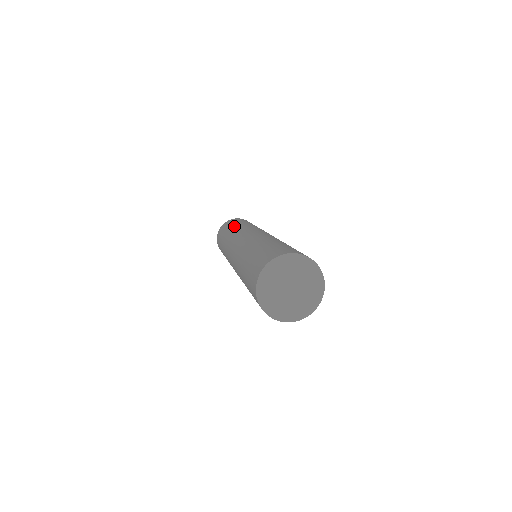
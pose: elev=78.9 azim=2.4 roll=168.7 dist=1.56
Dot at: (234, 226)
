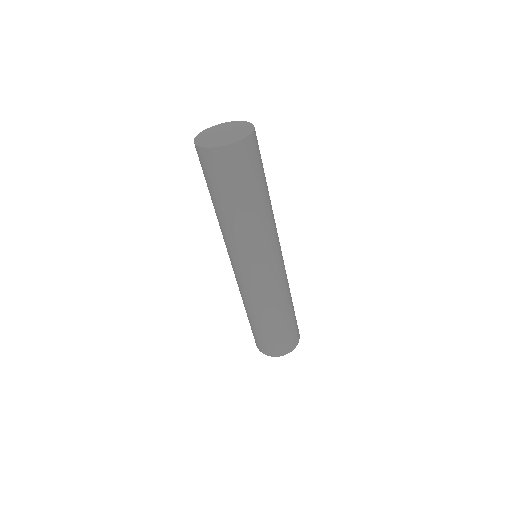
Dot at: occluded
